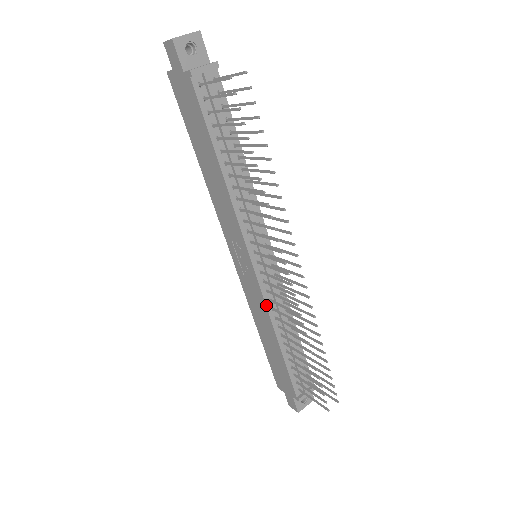
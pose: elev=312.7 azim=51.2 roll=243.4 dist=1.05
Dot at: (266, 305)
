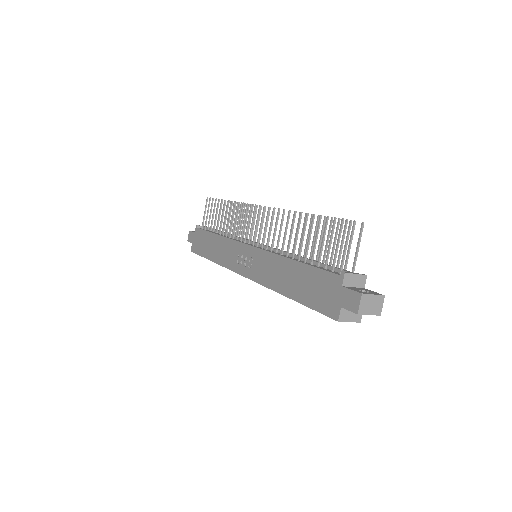
Dot at: (268, 252)
